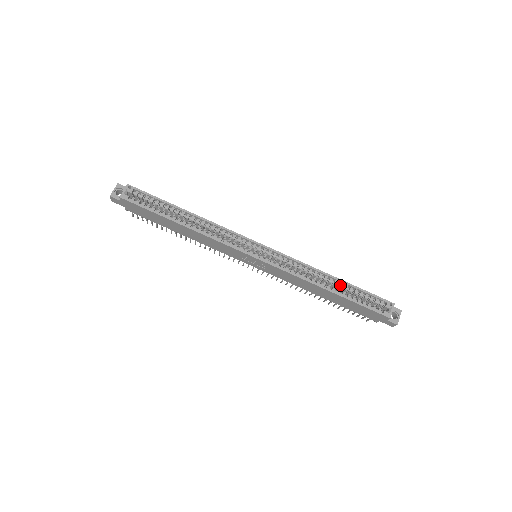
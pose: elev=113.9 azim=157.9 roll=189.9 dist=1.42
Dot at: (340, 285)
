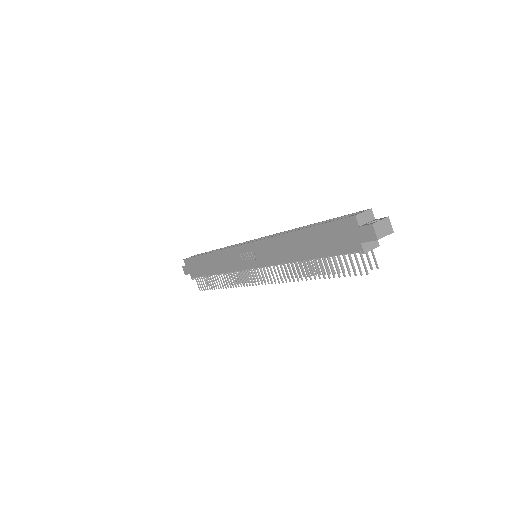
Dot at: occluded
